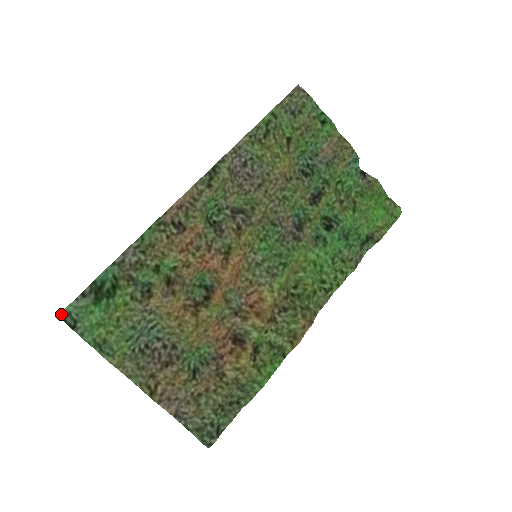
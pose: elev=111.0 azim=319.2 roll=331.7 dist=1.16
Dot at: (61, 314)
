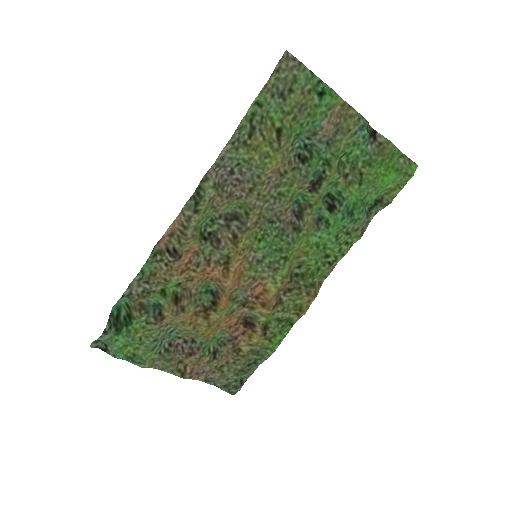
Dot at: (92, 344)
